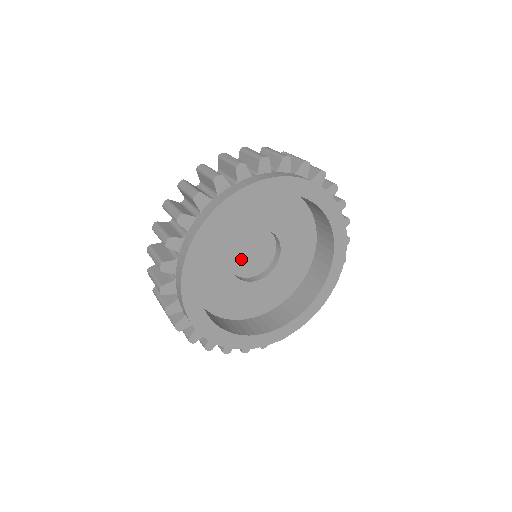
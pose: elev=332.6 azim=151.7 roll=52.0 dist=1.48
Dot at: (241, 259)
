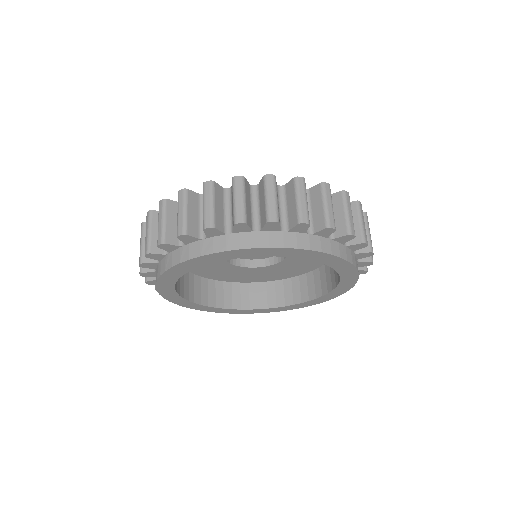
Dot at: occluded
